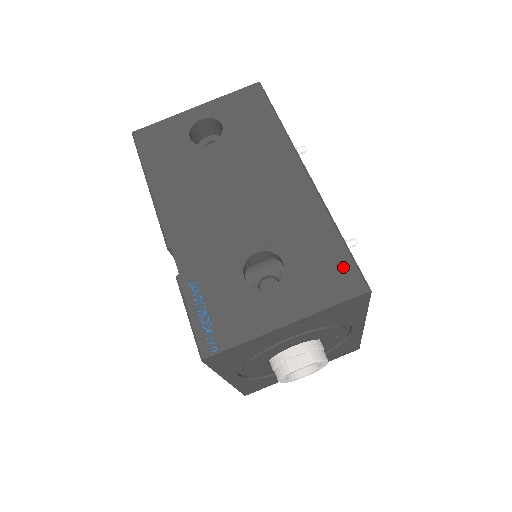
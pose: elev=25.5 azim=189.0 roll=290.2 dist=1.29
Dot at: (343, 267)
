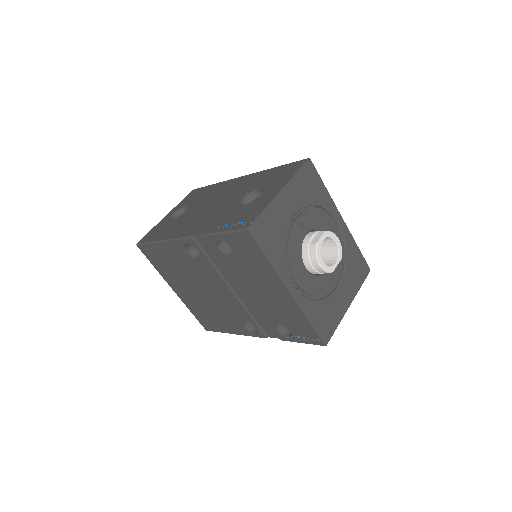
Dot at: (289, 166)
